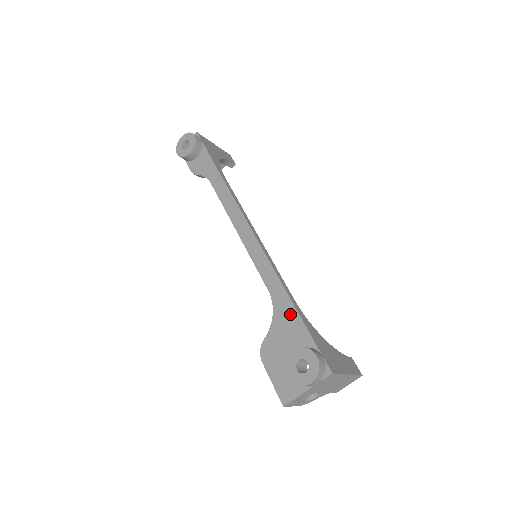
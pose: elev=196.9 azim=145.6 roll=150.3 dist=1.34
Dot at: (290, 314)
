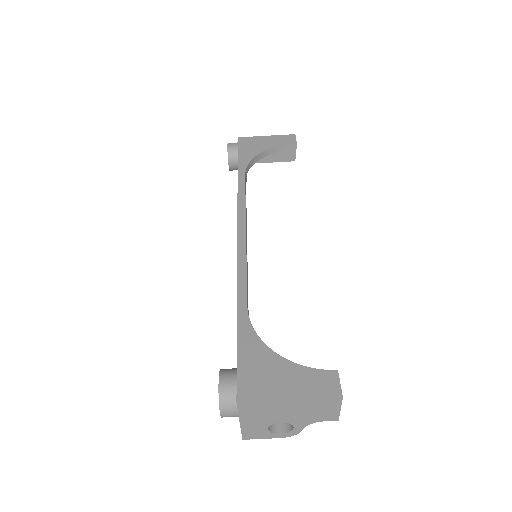
Dot at: occluded
